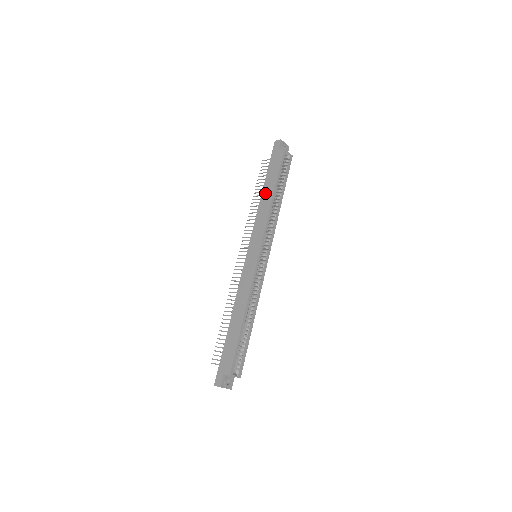
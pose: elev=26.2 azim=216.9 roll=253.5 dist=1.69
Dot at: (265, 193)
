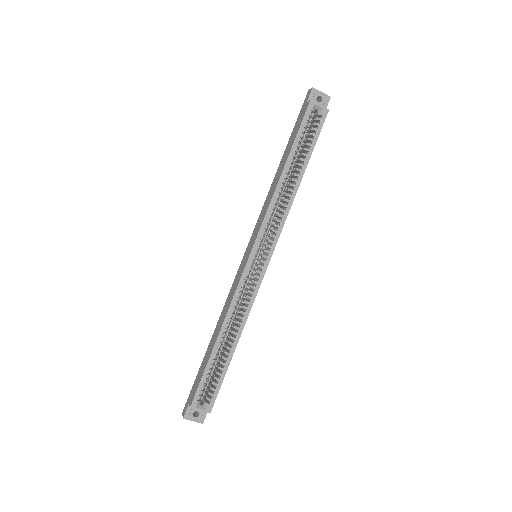
Dot at: (279, 168)
